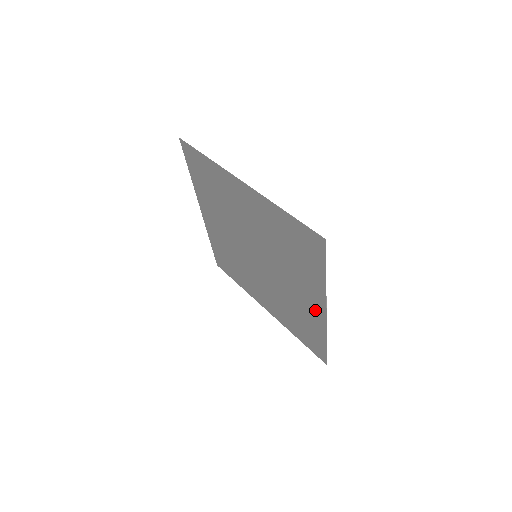
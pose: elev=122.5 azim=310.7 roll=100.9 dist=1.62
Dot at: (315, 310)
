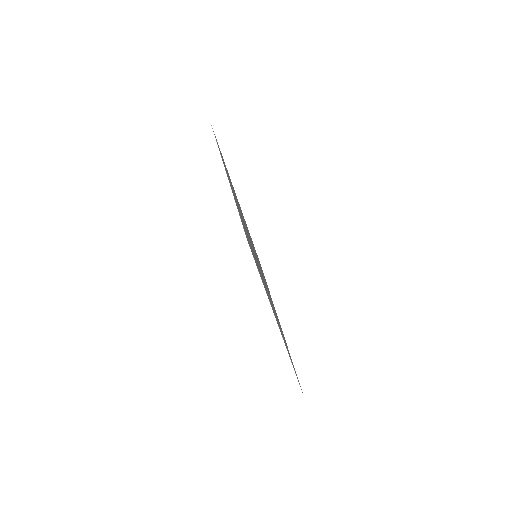
Dot at: occluded
